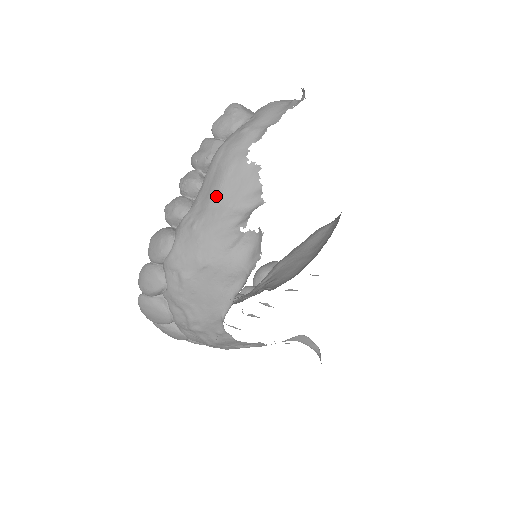
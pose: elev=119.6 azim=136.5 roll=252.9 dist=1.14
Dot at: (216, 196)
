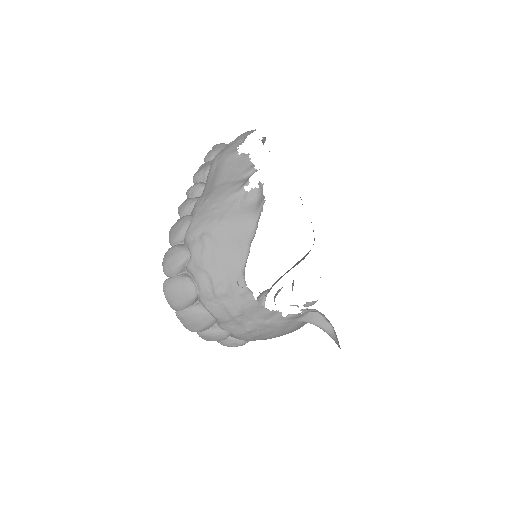
Dot at: (220, 178)
